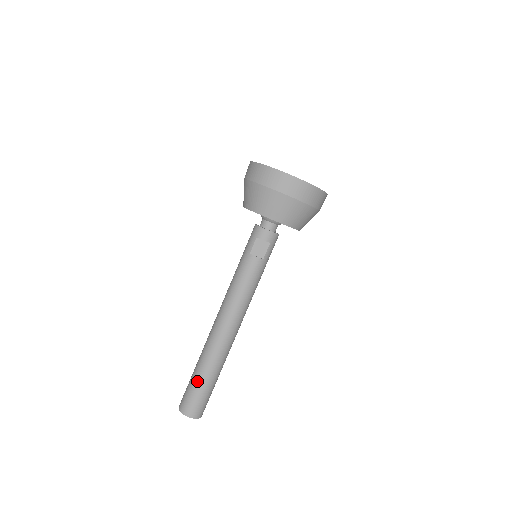
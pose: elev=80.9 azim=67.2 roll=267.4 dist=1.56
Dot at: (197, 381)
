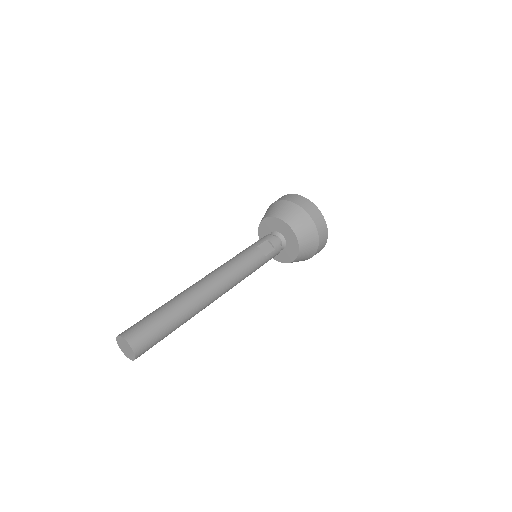
Dot at: (159, 315)
